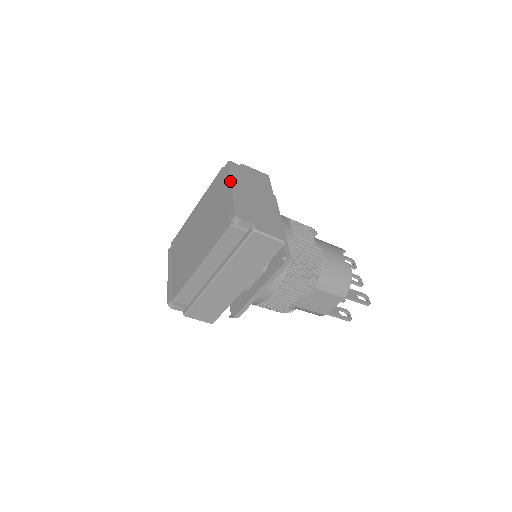
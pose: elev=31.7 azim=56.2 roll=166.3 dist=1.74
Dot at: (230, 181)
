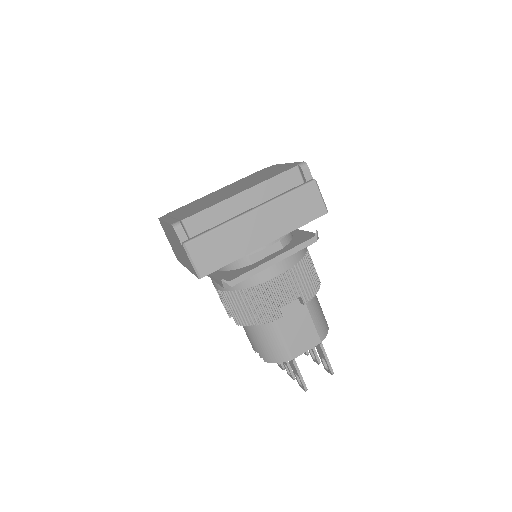
Dot at: occluded
